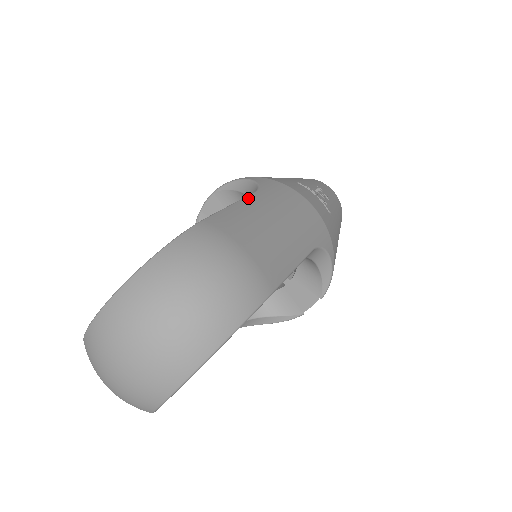
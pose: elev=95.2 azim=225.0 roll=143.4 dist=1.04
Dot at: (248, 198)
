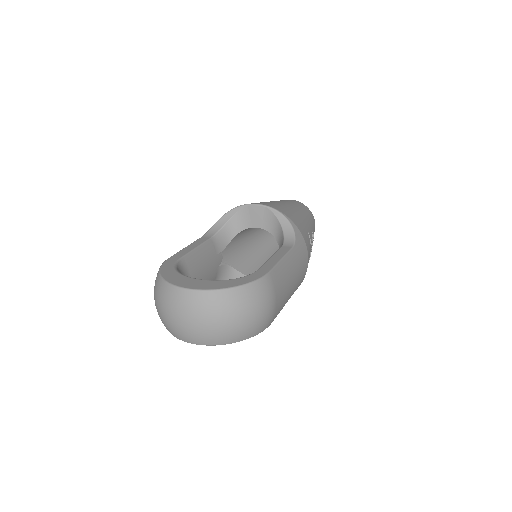
Dot at: (289, 255)
